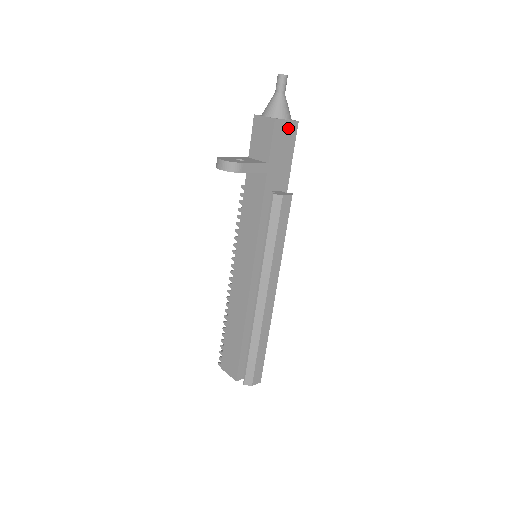
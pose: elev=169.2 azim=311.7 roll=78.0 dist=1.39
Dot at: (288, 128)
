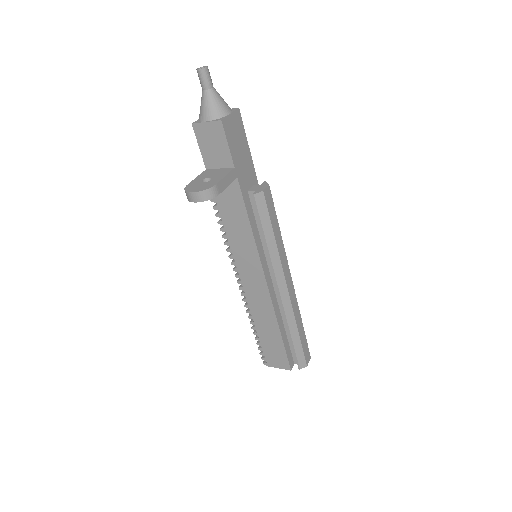
Dot at: (234, 121)
